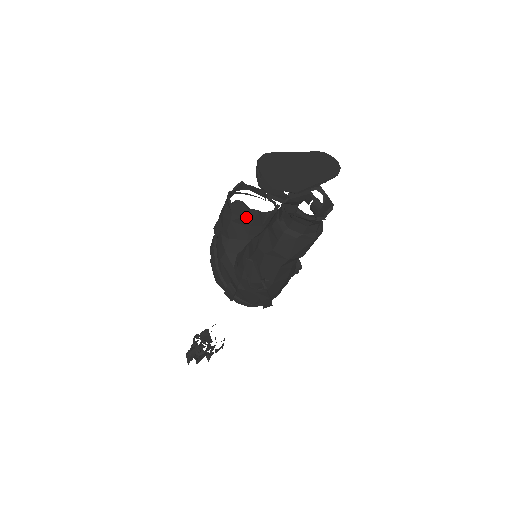
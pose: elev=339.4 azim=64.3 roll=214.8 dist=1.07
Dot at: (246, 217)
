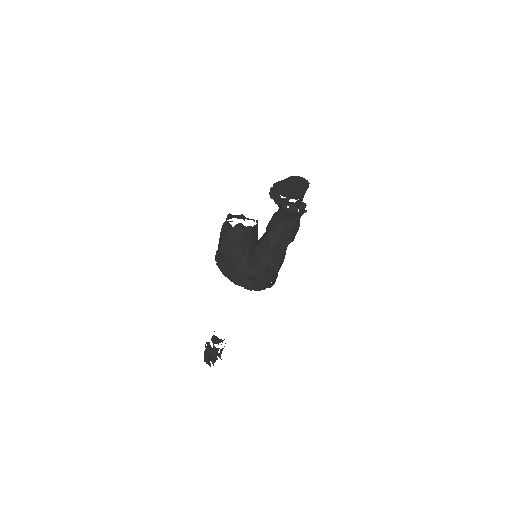
Dot at: (245, 233)
